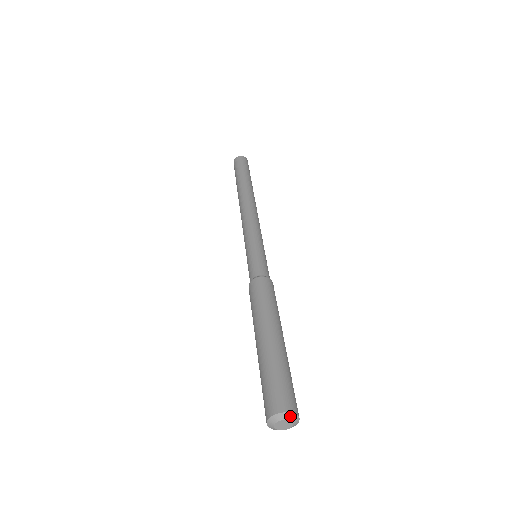
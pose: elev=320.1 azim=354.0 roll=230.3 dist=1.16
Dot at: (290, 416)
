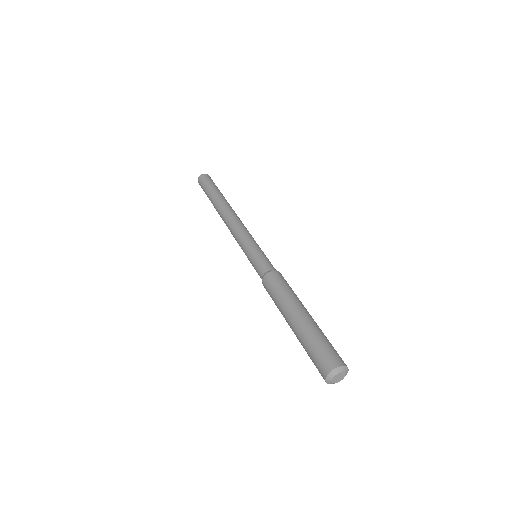
Dot at: (347, 370)
